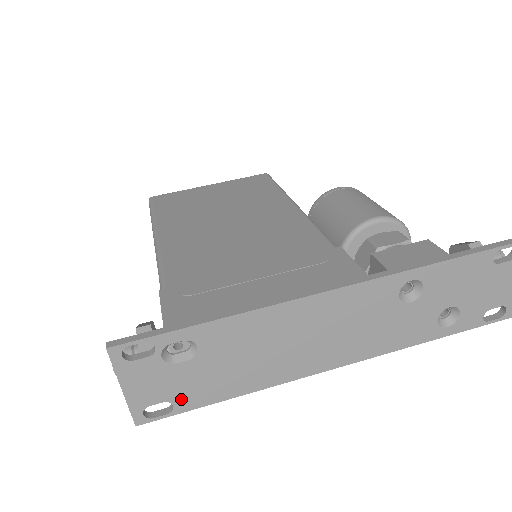
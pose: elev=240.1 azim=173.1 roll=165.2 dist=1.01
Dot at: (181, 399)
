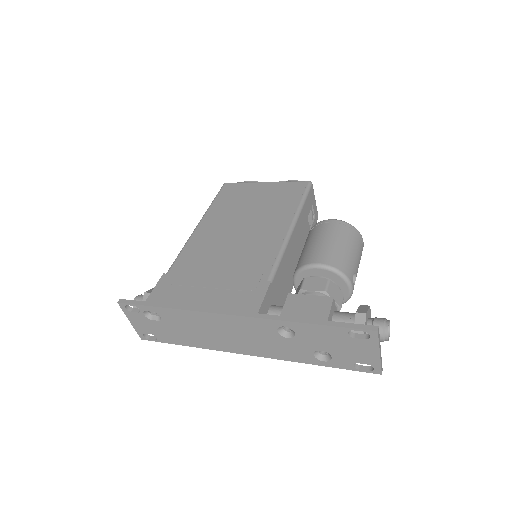
Dot at: (160, 336)
